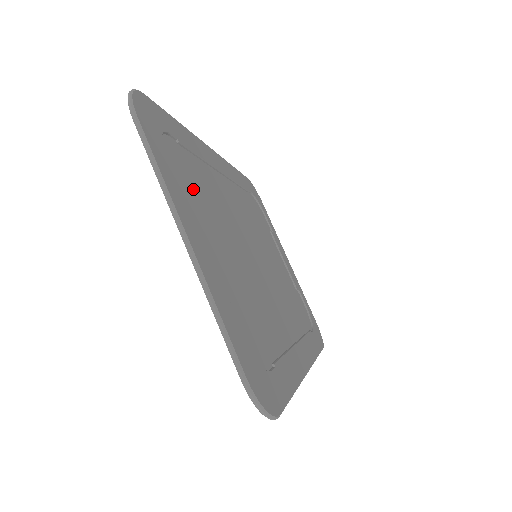
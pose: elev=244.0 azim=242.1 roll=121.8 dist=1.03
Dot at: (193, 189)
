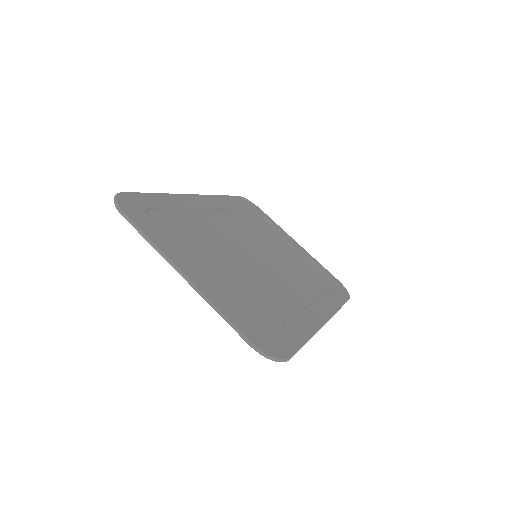
Dot at: (182, 236)
